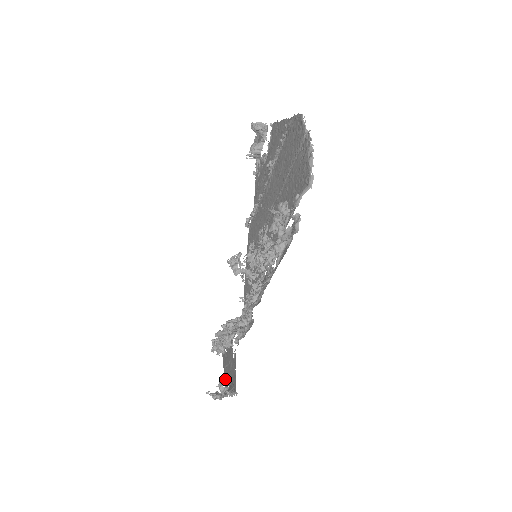
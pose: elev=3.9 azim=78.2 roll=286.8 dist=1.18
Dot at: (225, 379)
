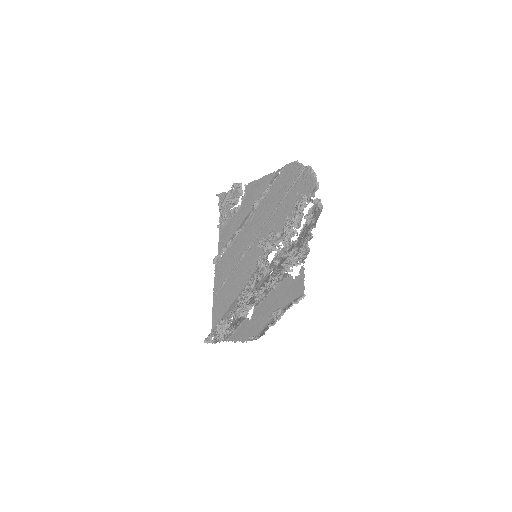
Dot at: occluded
